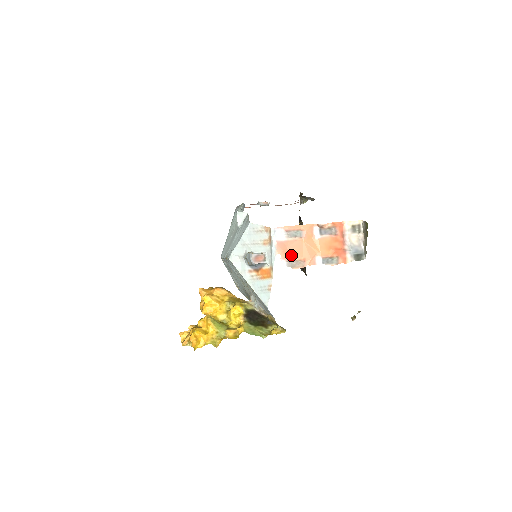
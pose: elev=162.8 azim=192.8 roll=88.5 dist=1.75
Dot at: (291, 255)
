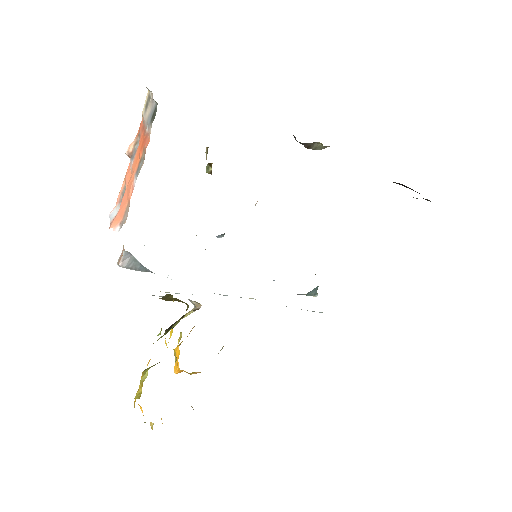
Dot at: (122, 214)
